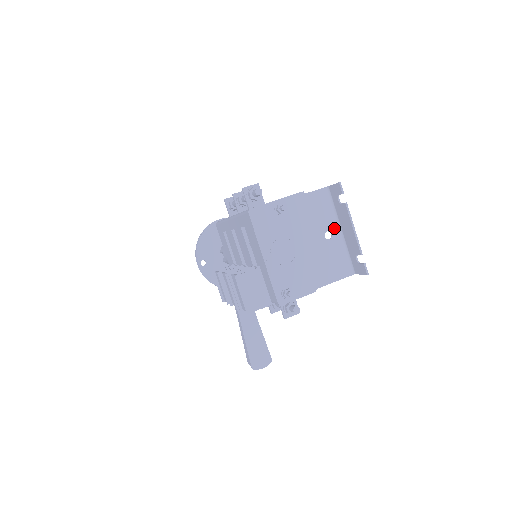
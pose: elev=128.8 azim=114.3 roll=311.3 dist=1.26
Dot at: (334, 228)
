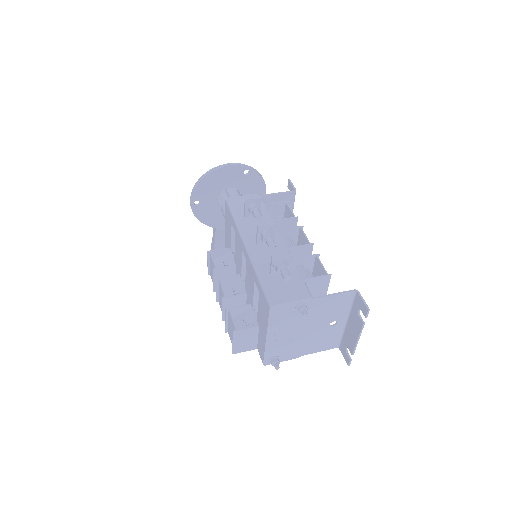
Dot at: (341, 319)
